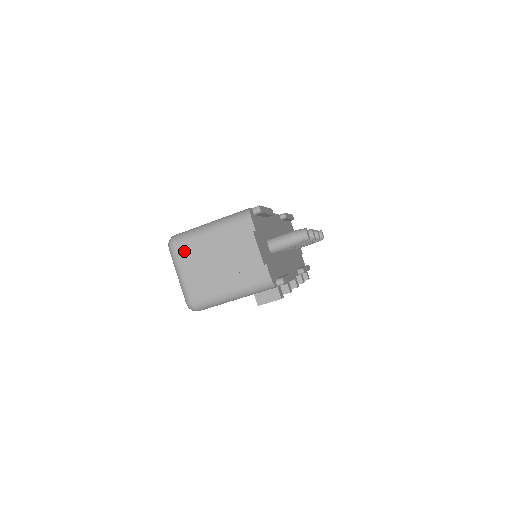
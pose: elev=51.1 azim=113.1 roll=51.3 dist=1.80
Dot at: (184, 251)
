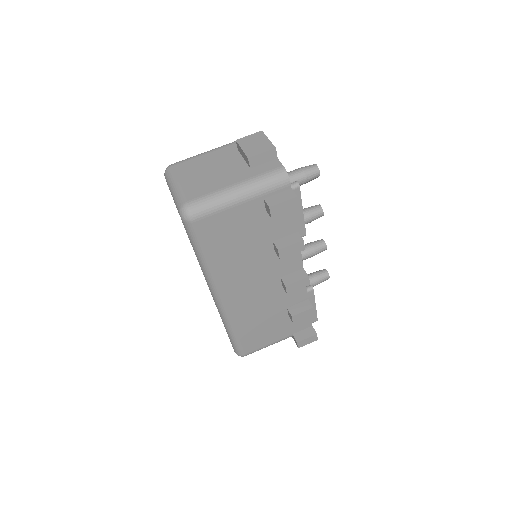
Dot at: (183, 167)
